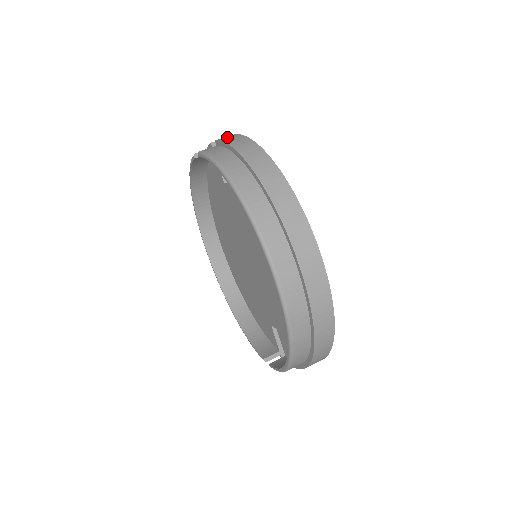
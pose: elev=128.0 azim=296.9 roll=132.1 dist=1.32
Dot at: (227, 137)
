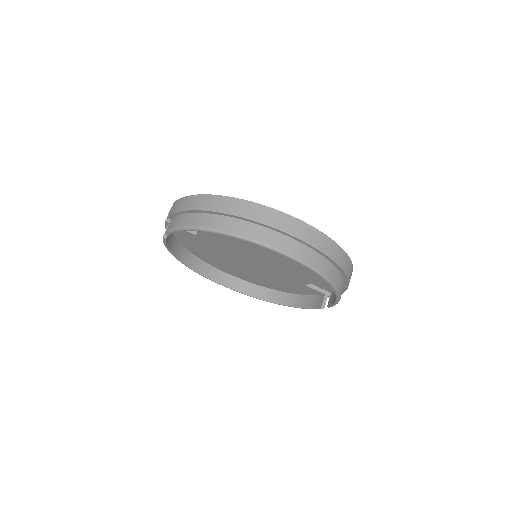
Dot at: (172, 209)
